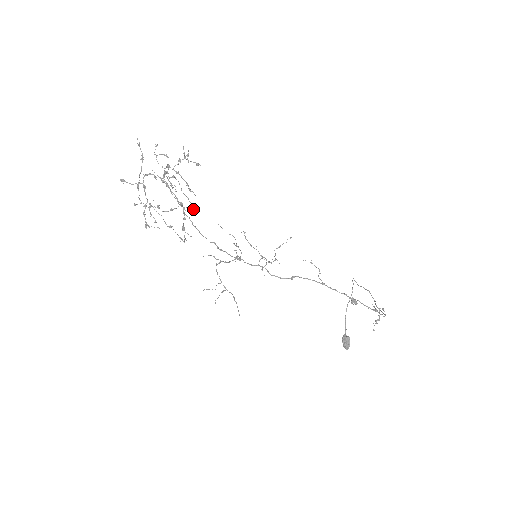
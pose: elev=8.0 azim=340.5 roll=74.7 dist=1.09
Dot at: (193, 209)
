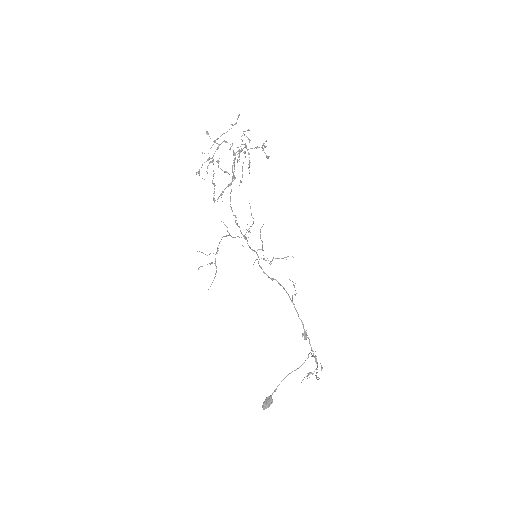
Dot at: (240, 182)
